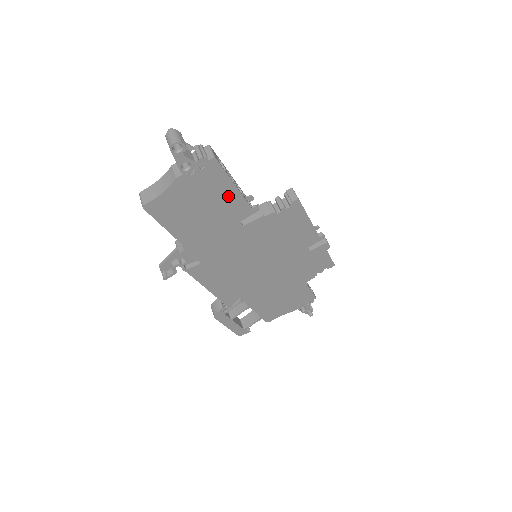
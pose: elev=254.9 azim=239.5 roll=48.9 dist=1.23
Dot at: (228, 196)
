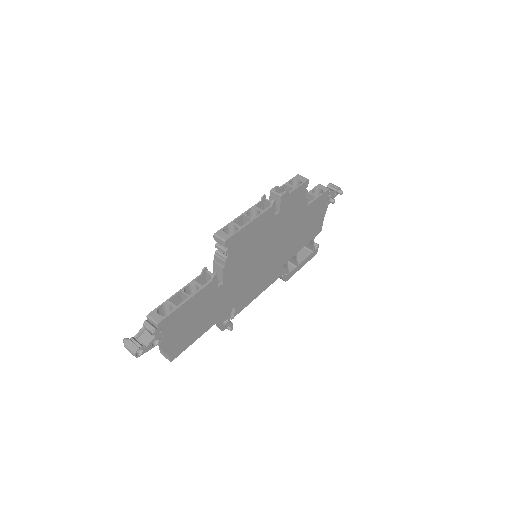
Dot at: (193, 304)
